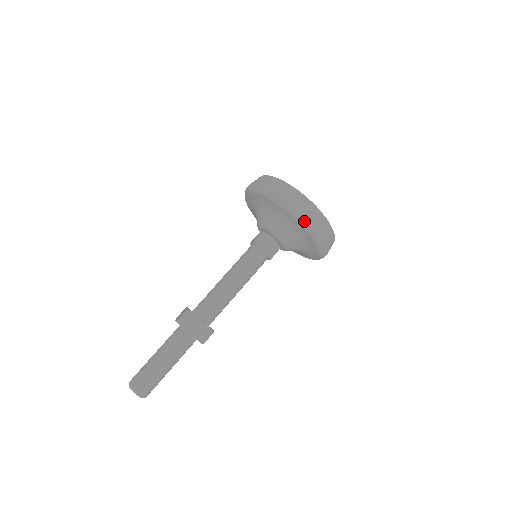
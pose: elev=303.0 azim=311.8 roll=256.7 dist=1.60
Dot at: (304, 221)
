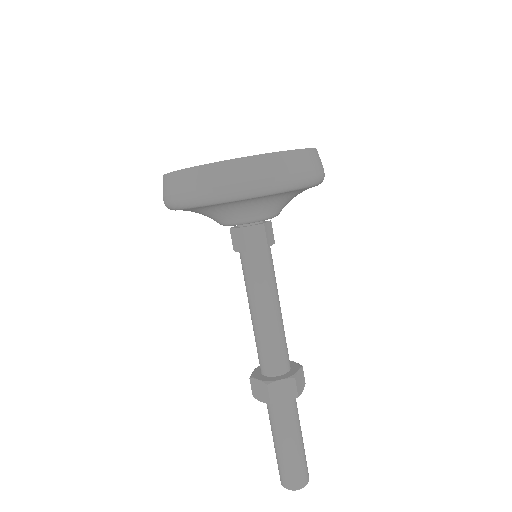
Dot at: (305, 182)
